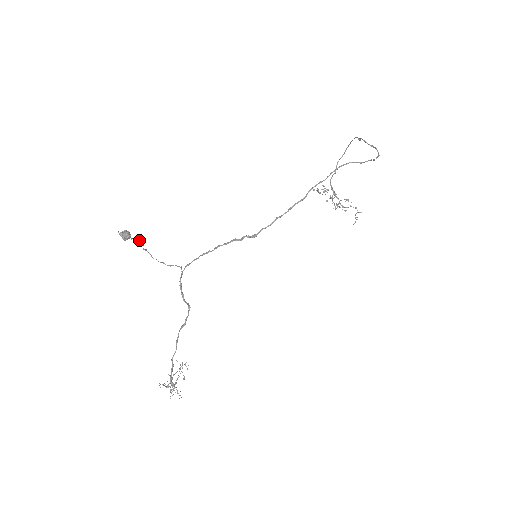
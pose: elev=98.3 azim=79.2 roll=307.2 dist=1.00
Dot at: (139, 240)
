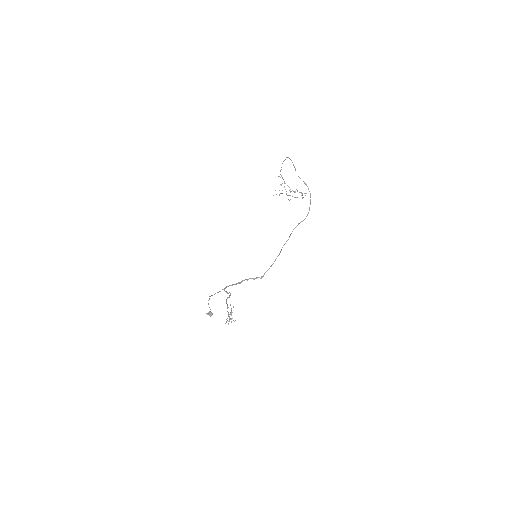
Dot at: occluded
